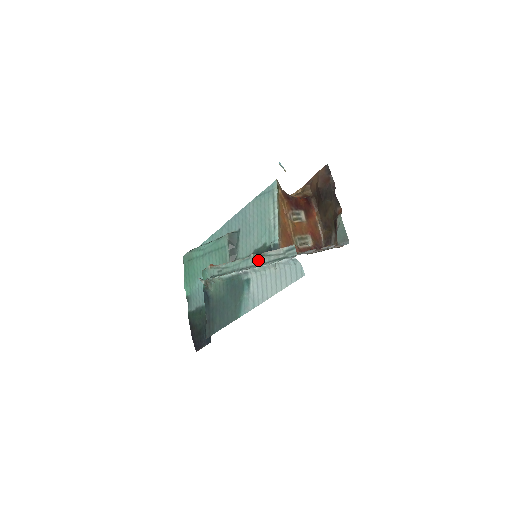
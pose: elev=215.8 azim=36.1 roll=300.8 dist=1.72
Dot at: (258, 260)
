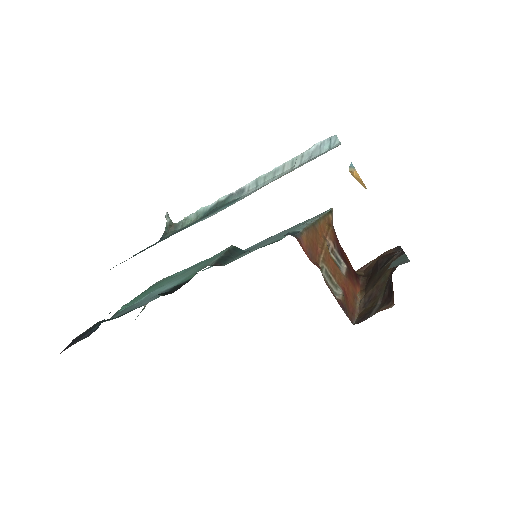
Dot at: occluded
